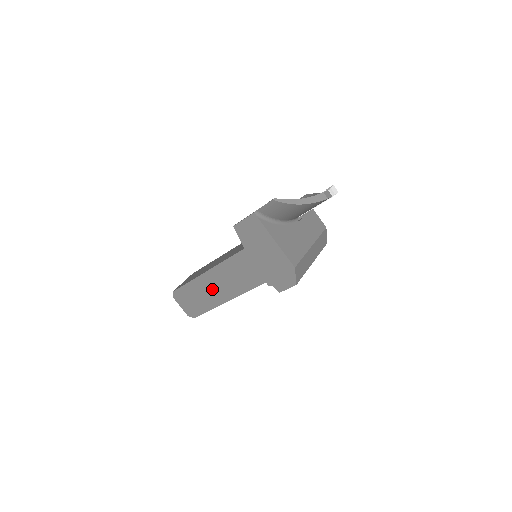
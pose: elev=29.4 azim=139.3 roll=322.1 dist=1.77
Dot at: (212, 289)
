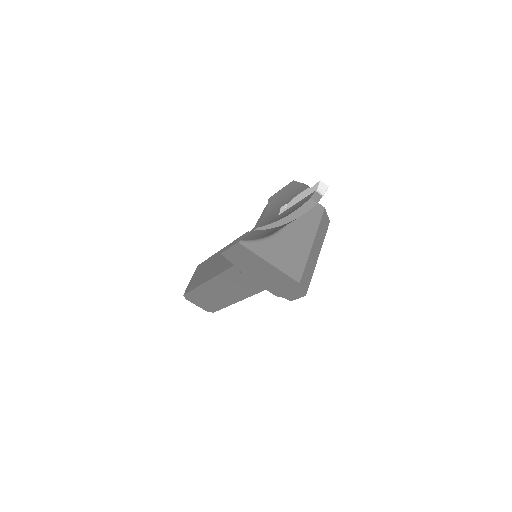
Dot at: (221, 292)
